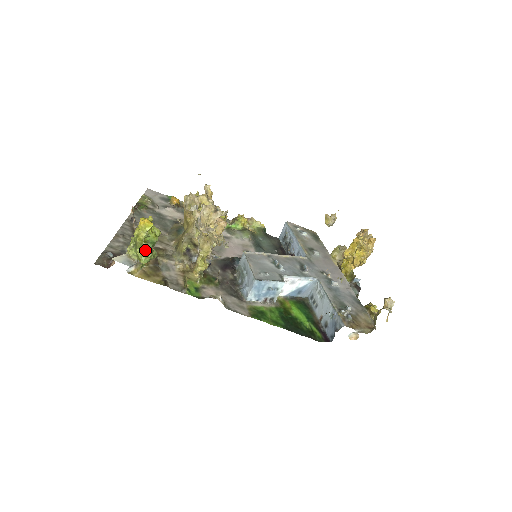
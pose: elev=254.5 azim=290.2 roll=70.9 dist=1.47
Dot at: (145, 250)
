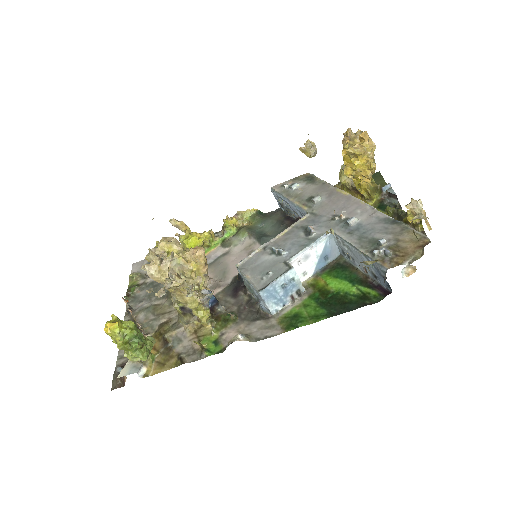
Dot at: (135, 349)
